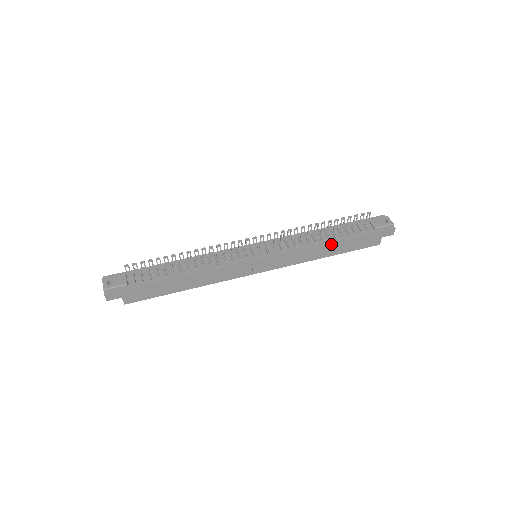
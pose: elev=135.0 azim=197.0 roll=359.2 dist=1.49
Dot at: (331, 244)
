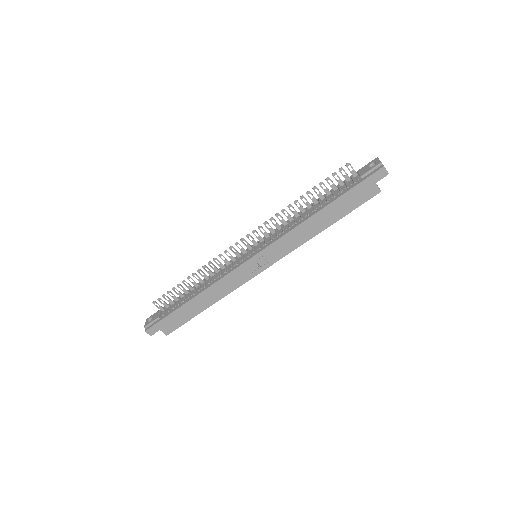
Dot at: (317, 215)
